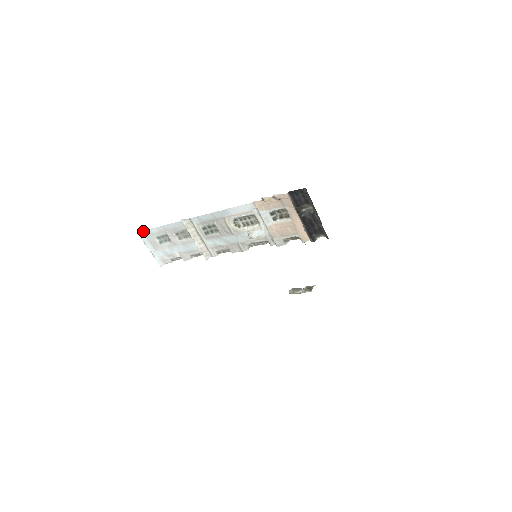
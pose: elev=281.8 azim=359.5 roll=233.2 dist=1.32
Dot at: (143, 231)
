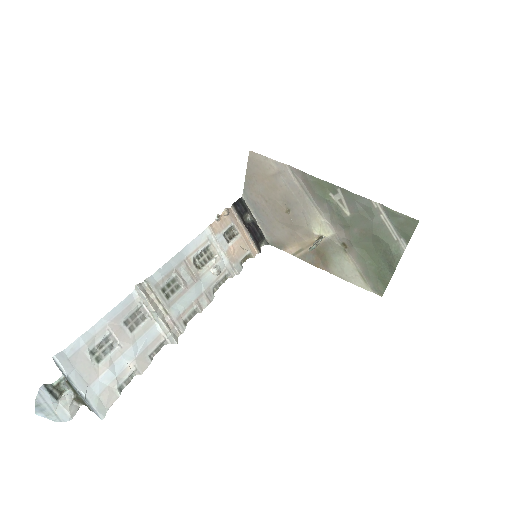
Dot at: (64, 351)
